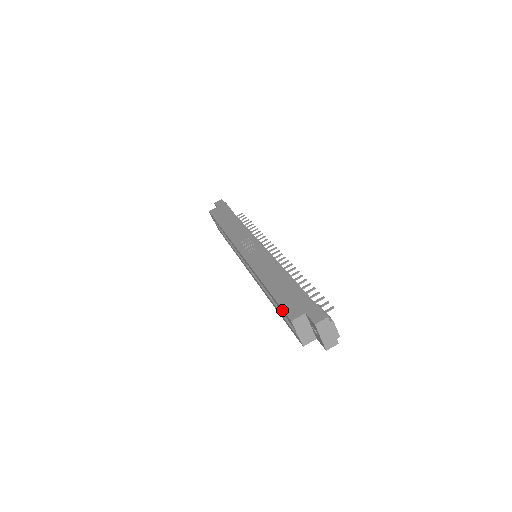
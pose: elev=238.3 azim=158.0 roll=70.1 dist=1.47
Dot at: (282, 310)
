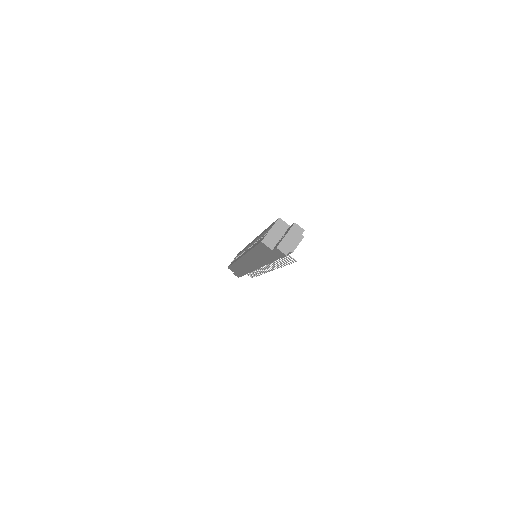
Dot at: (273, 223)
